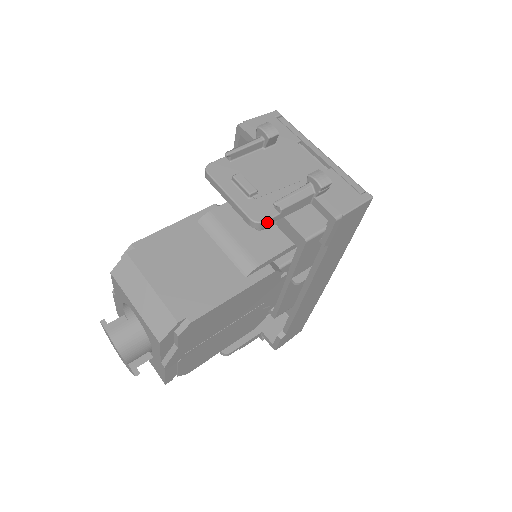
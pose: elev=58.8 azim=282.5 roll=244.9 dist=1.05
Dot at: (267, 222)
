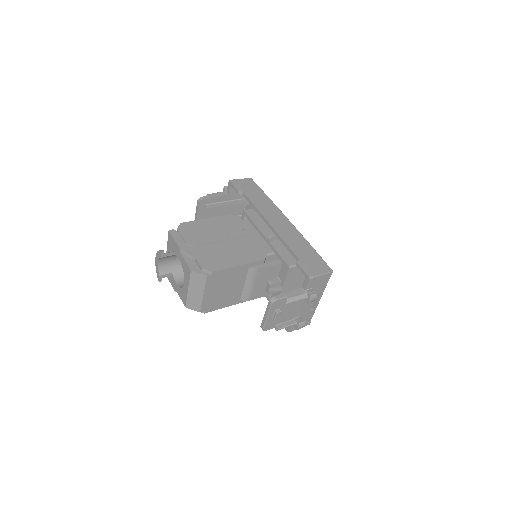
Dot at: (267, 329)
